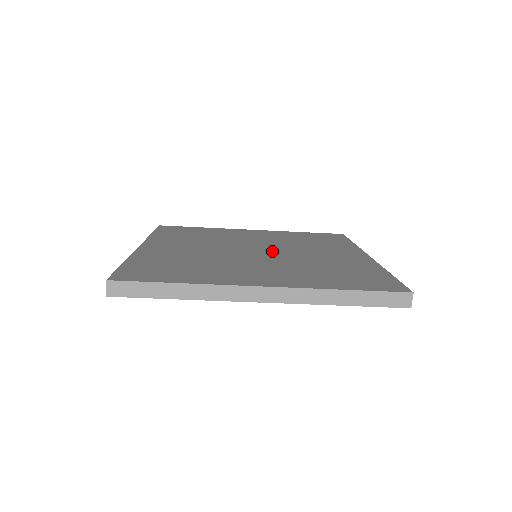
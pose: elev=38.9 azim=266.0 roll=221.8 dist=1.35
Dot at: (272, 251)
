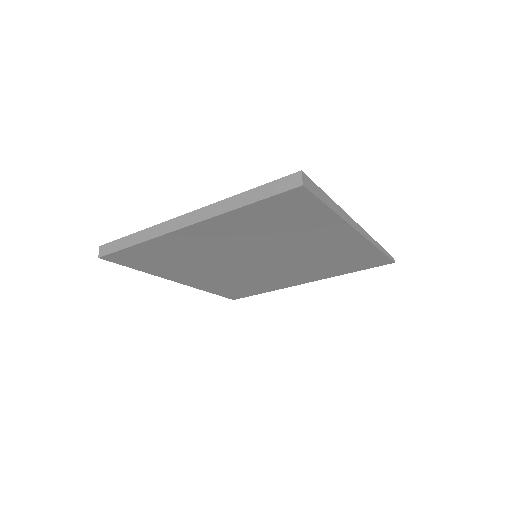
Dot at: occluded
